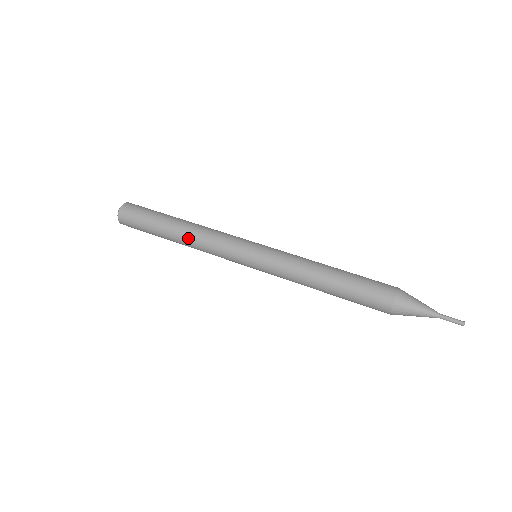
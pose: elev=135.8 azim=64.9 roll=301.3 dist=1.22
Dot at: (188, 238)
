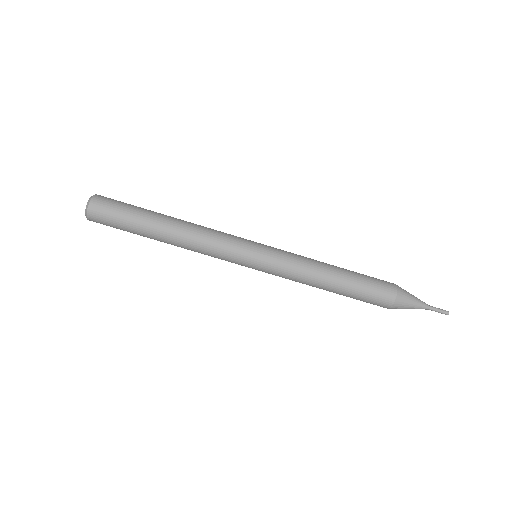
Dot at: occluded
